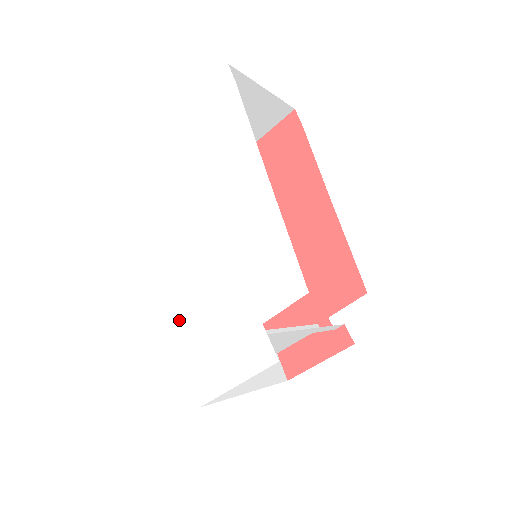
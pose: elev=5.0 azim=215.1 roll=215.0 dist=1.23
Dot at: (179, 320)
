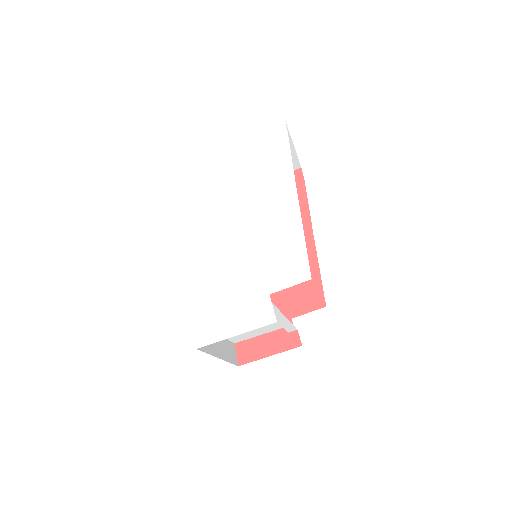
Dot at: (195, 281)
